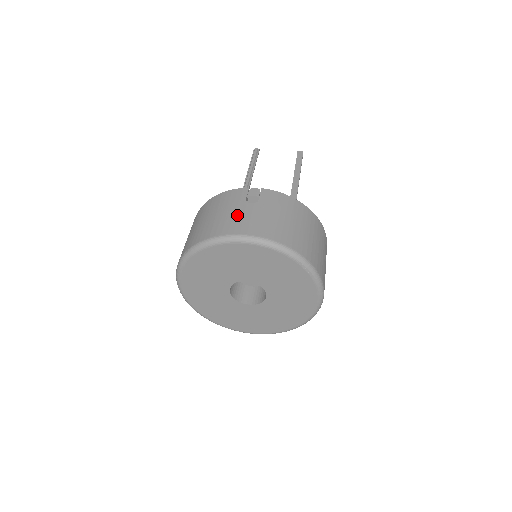
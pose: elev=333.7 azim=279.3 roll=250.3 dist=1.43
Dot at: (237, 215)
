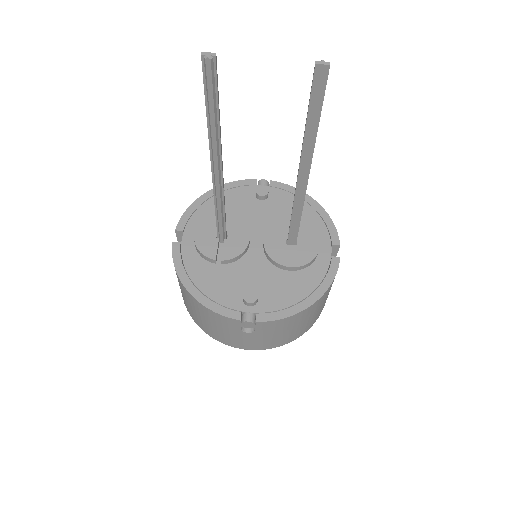
Dot at: (236, 338)
